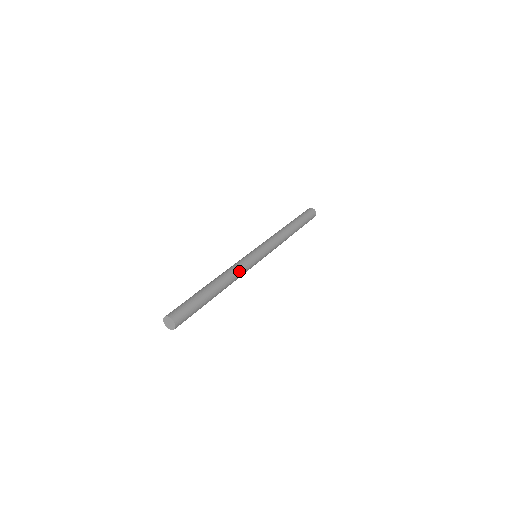
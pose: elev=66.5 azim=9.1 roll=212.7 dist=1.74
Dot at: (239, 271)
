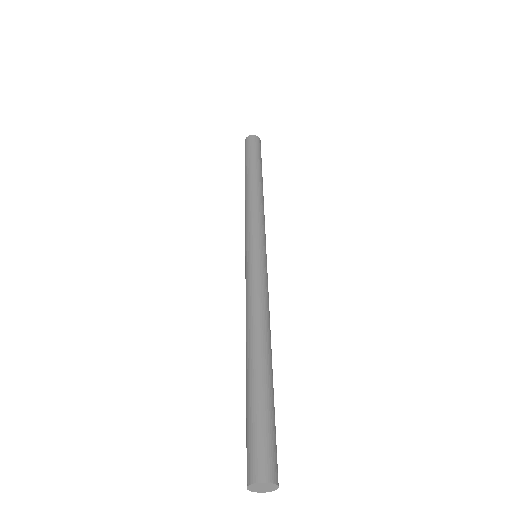
Dot at: (260, 299)
